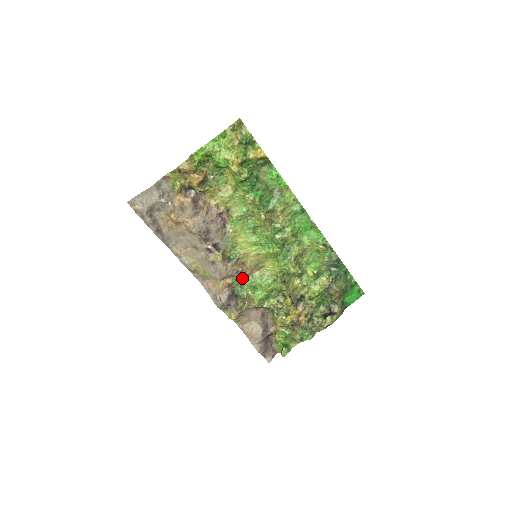
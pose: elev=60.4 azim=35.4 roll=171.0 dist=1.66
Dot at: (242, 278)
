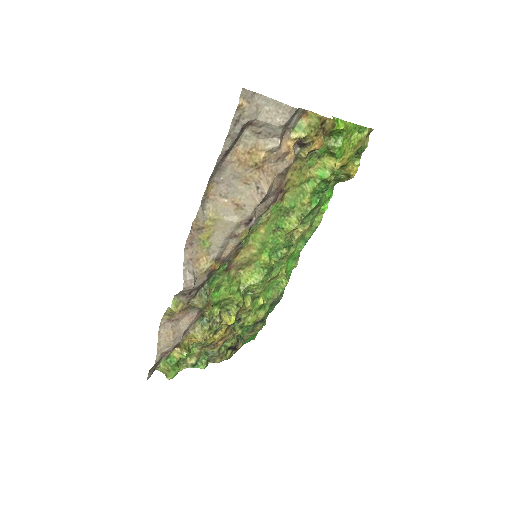
Dot at: (224, 269)
